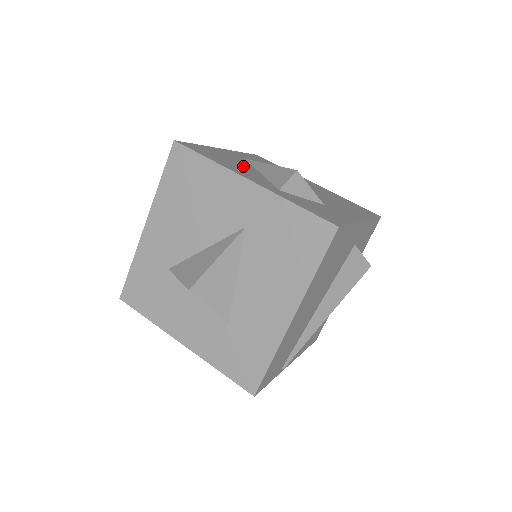
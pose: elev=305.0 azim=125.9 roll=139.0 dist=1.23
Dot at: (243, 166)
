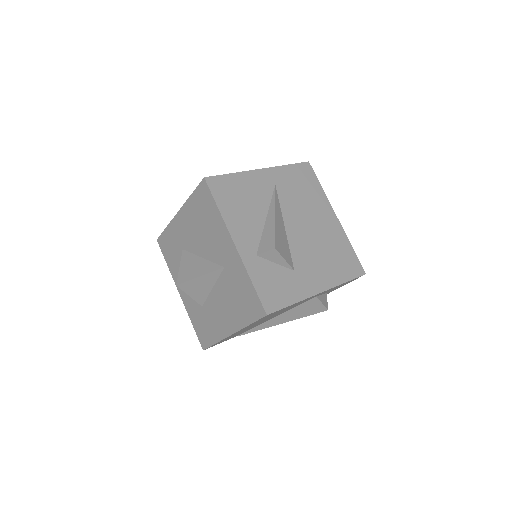
Dot at: (254, 209)
